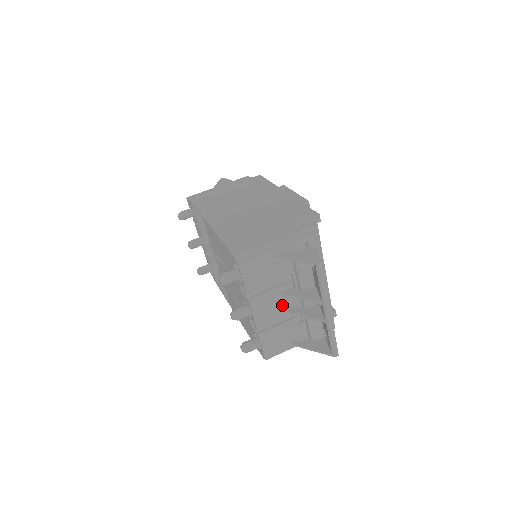
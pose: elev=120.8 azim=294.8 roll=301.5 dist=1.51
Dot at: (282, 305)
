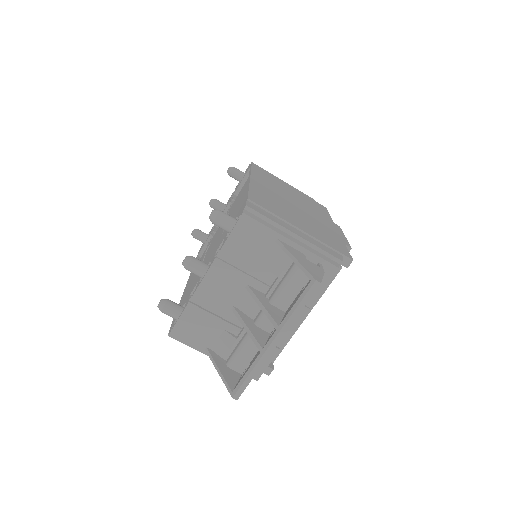
Dot at: (238, 299)
